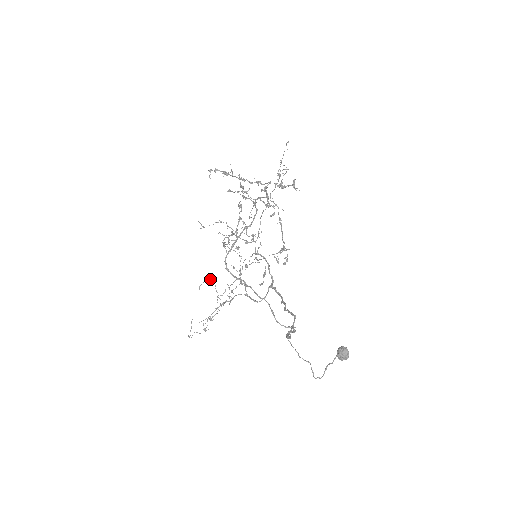
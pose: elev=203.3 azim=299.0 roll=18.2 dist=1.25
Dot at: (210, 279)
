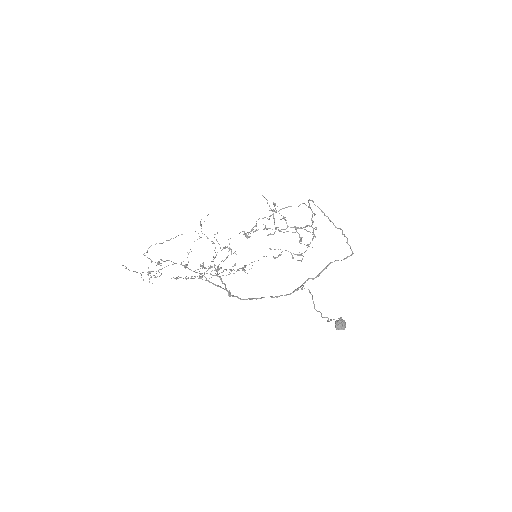
Dot at: occluded
